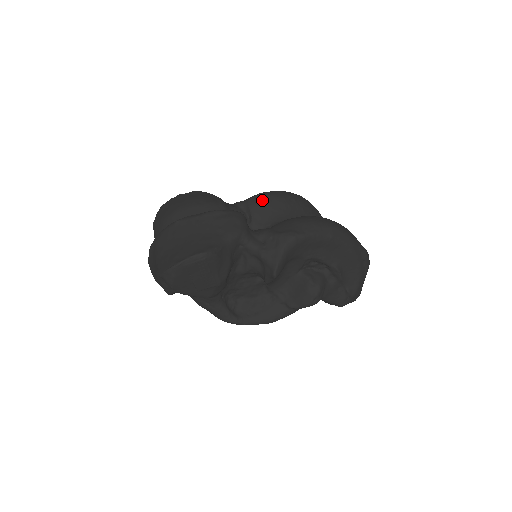
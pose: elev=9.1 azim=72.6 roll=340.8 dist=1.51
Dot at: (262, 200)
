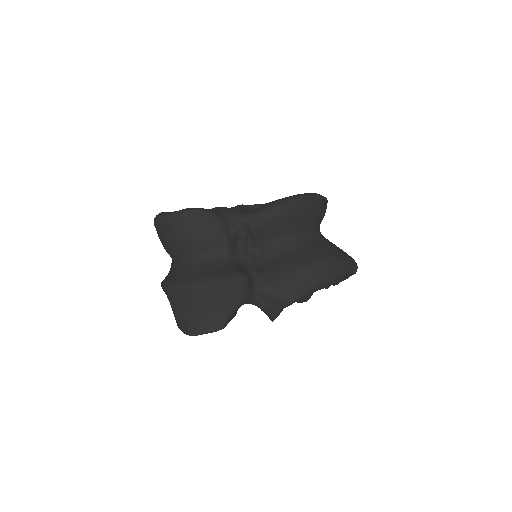
Dot at: (264, 223)
